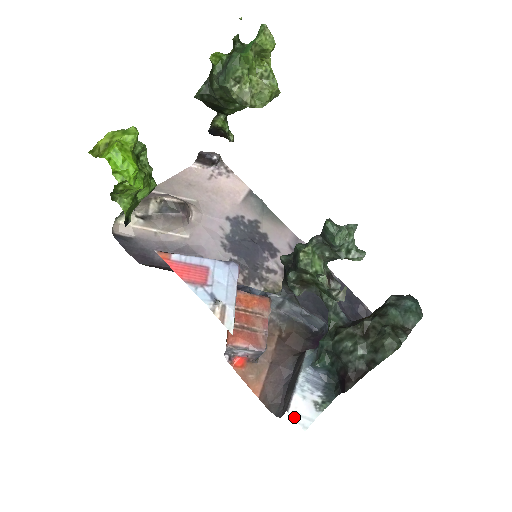
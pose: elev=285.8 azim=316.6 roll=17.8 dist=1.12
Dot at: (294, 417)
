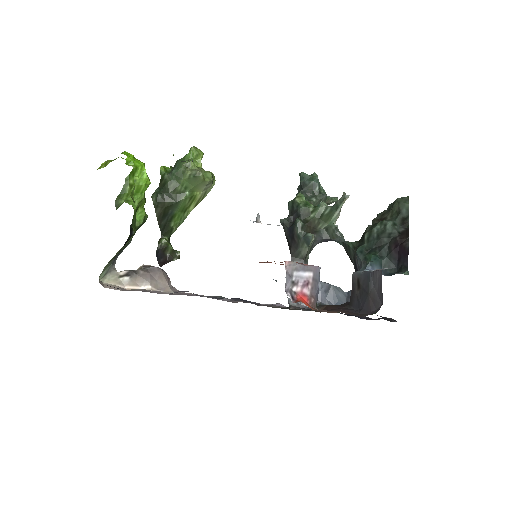
Dot at: occluded
